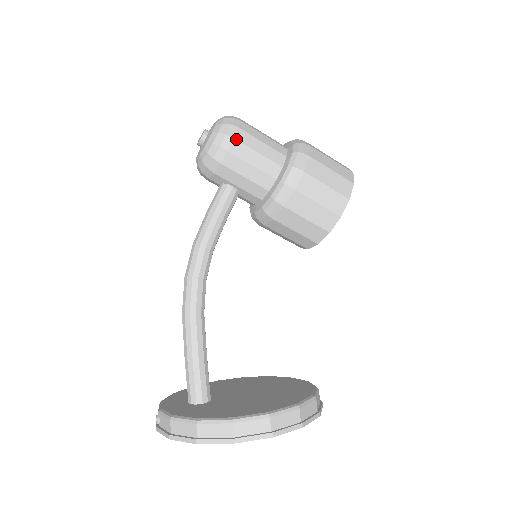
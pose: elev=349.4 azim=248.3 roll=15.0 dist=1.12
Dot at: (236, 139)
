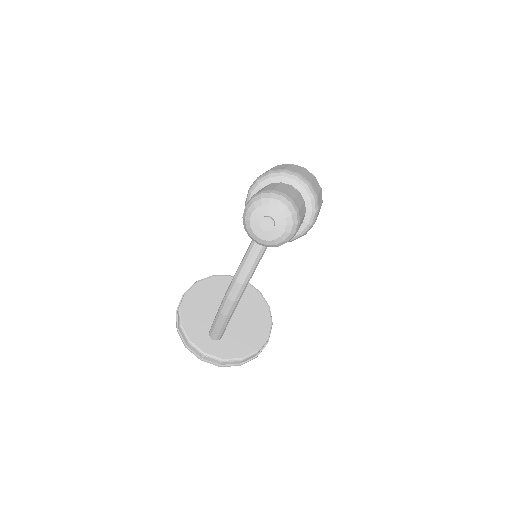
Dot at: occluded
